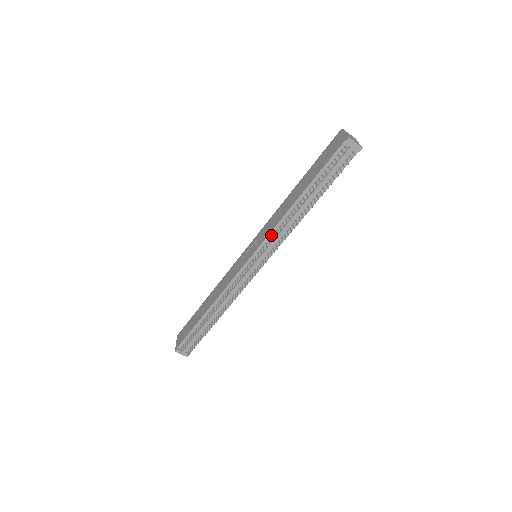
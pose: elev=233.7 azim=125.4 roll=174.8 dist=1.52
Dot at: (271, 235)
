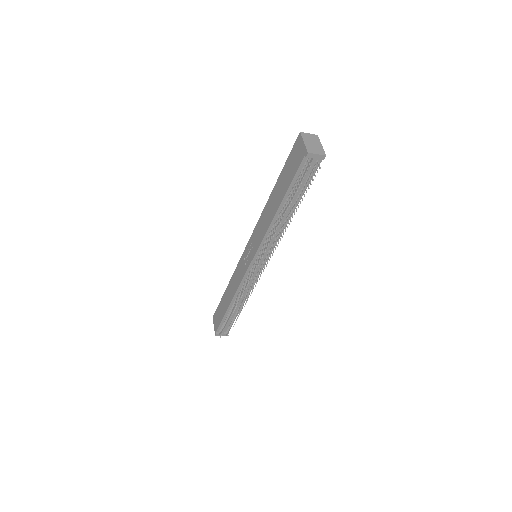
Dot at: (263, 244)
